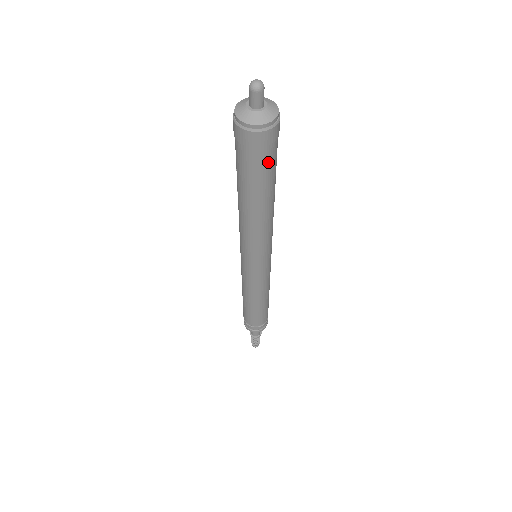
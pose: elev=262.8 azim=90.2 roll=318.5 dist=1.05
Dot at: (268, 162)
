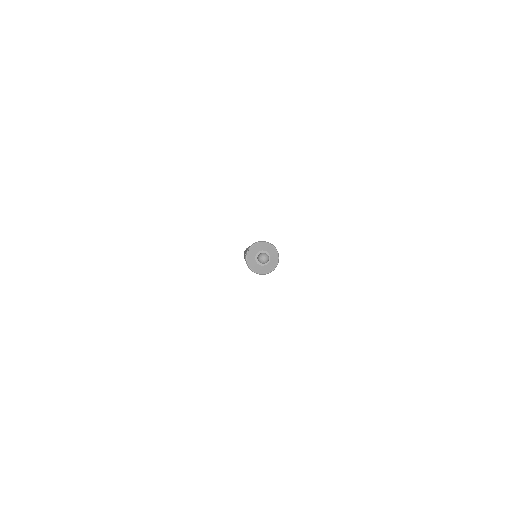
Dot at: occluded
